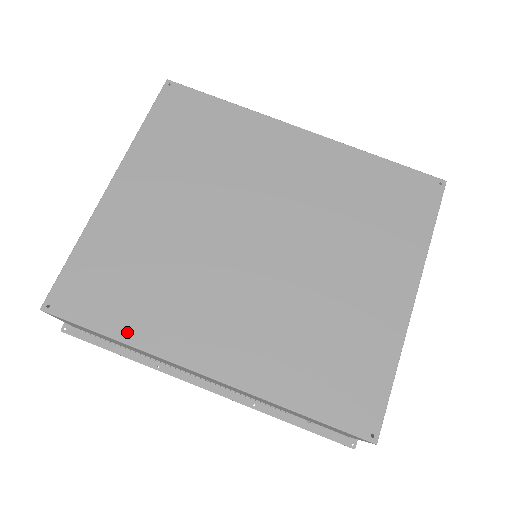
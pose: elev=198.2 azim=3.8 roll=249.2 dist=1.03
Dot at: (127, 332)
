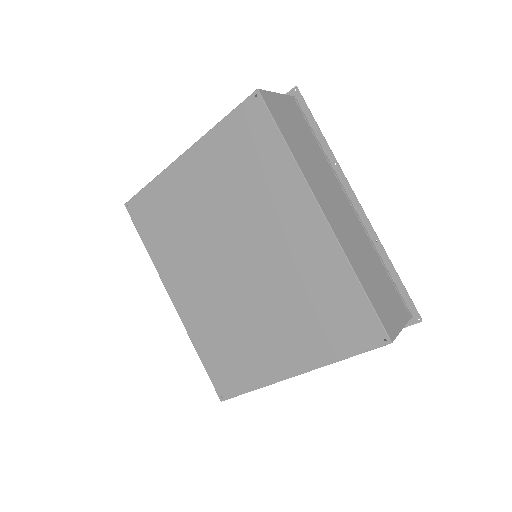
Dot at: (152, 250)
